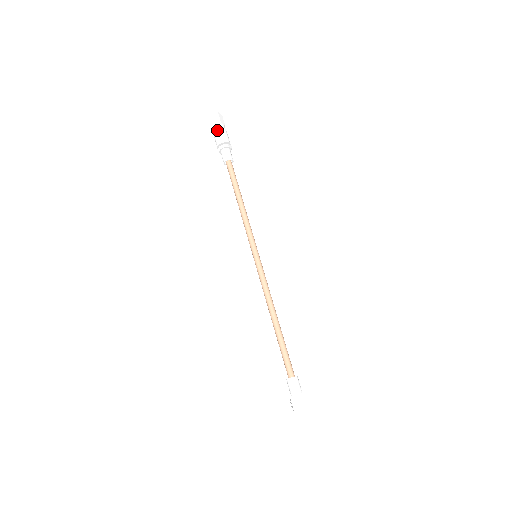
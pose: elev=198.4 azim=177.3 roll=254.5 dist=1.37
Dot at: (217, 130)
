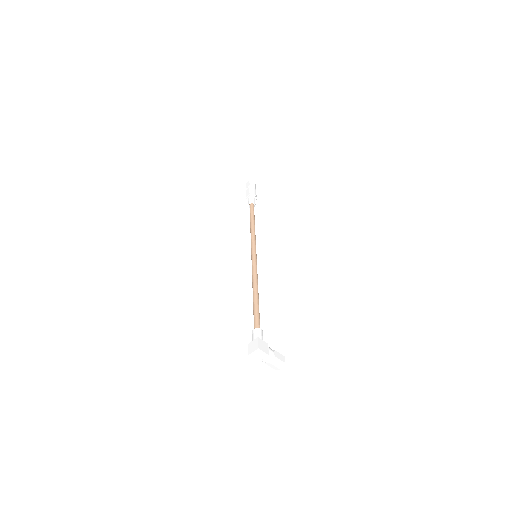
Dot at: (246, 190)
